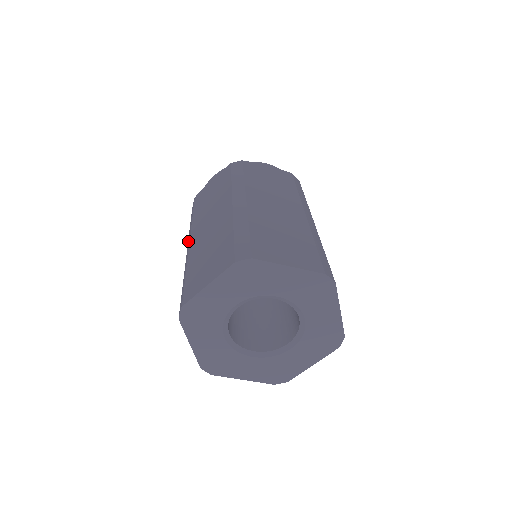
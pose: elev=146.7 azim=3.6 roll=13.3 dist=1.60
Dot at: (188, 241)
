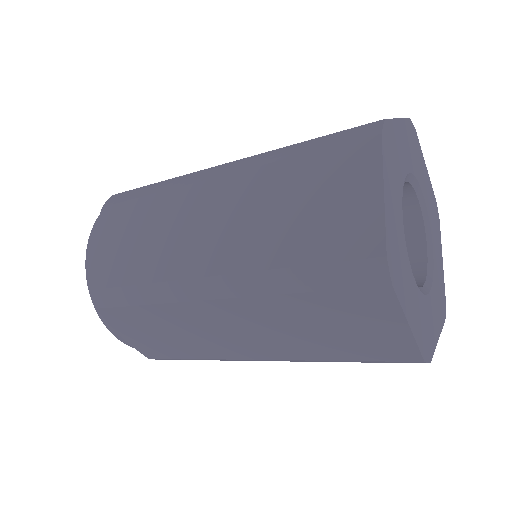
Dot at: (193, 290)
